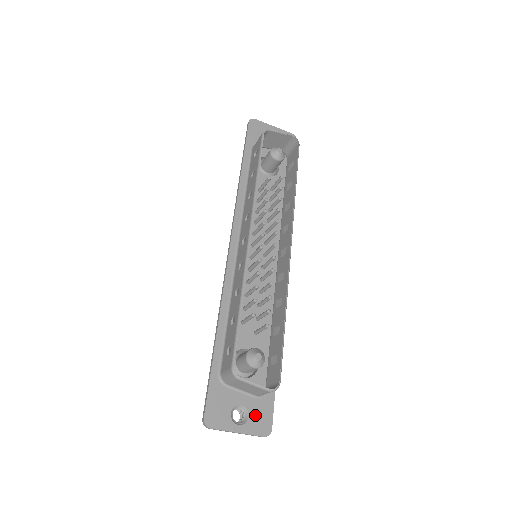
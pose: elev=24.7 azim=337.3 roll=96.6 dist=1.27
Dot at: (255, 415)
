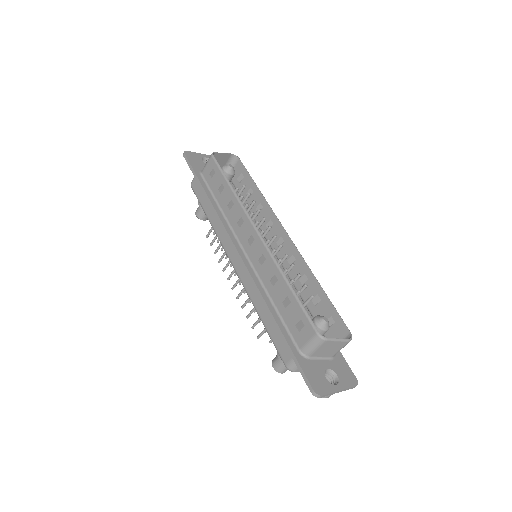
Dot at: (340, 373)
